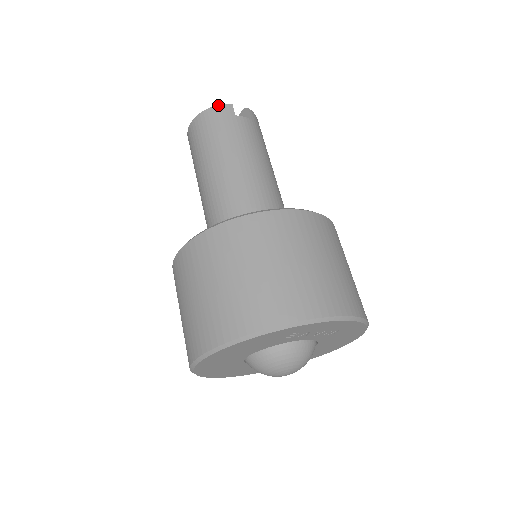
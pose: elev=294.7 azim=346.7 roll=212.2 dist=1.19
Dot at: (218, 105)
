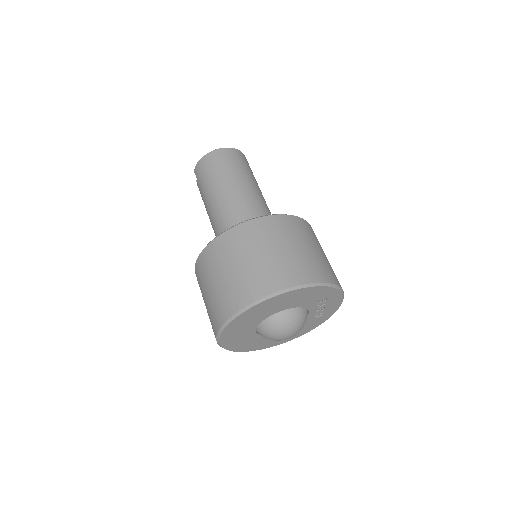
Dot at: occluded
